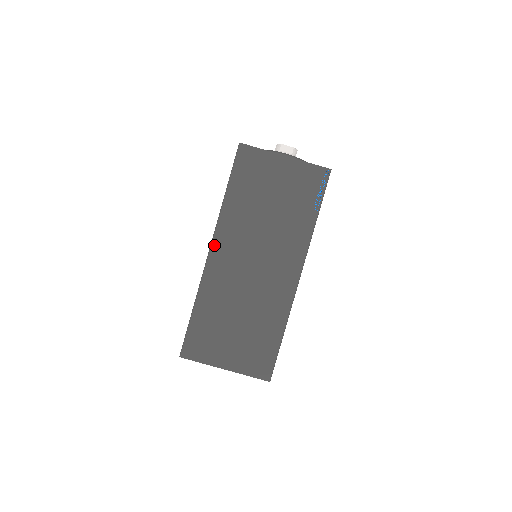
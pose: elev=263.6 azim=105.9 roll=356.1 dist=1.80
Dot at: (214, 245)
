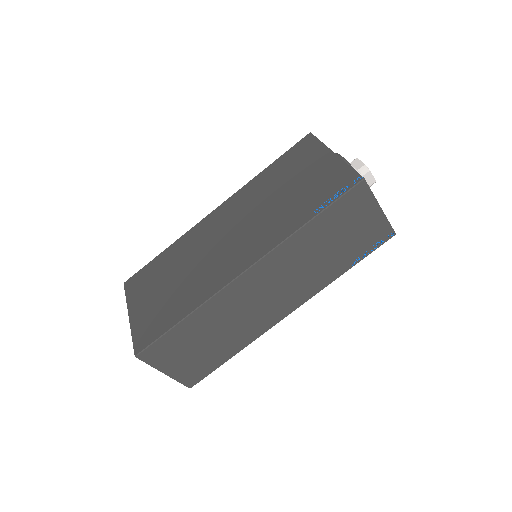
Dot at: (220, 207)
